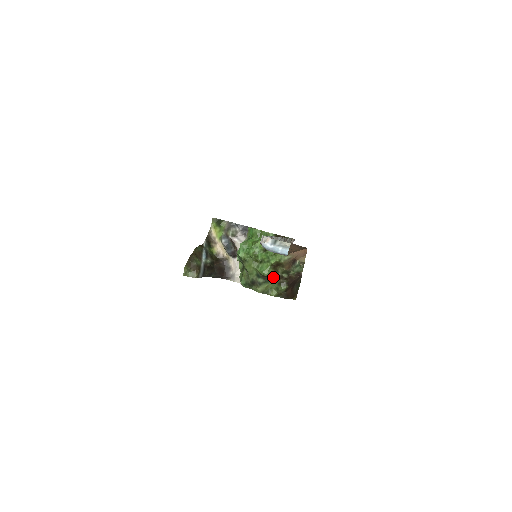
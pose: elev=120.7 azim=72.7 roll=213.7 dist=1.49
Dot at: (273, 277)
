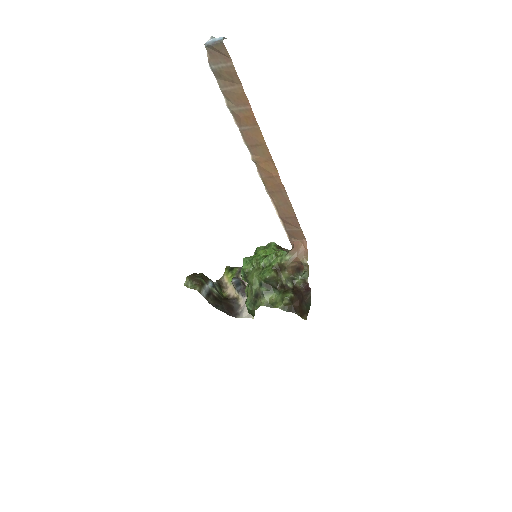
Dot at: (278, 289)
